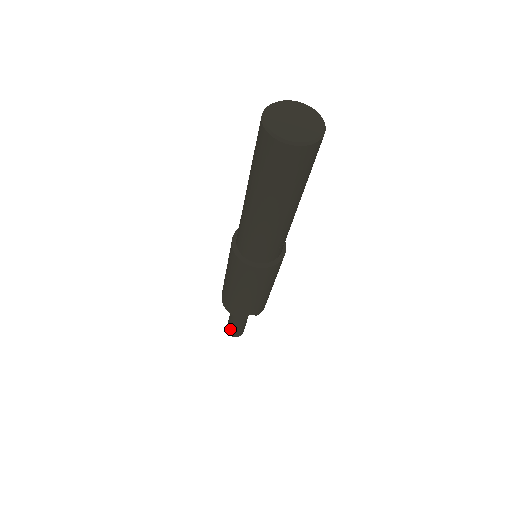
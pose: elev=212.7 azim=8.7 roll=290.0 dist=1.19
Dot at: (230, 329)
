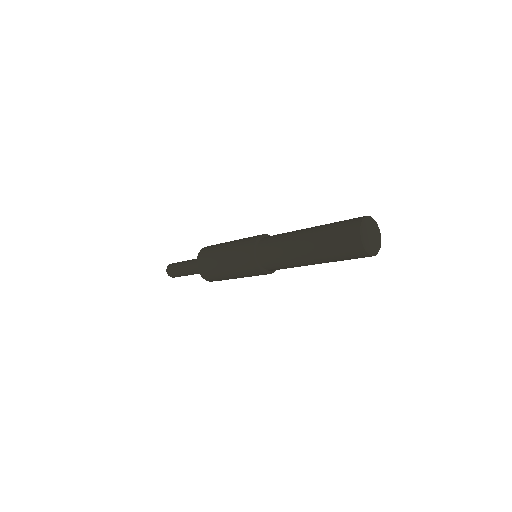
Dot at: (174, 273)
